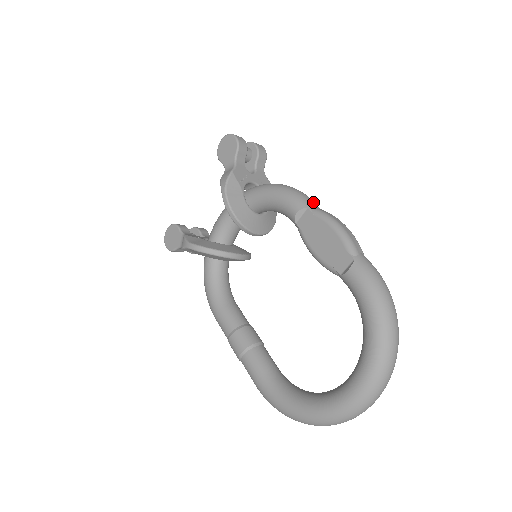
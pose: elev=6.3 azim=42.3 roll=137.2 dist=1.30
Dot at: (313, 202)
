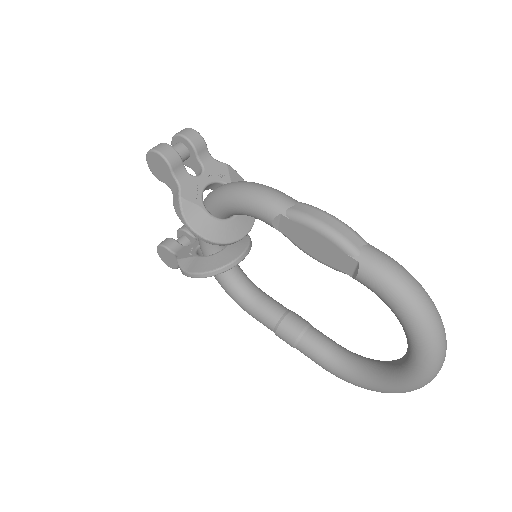
Dot at: (283, 200)
